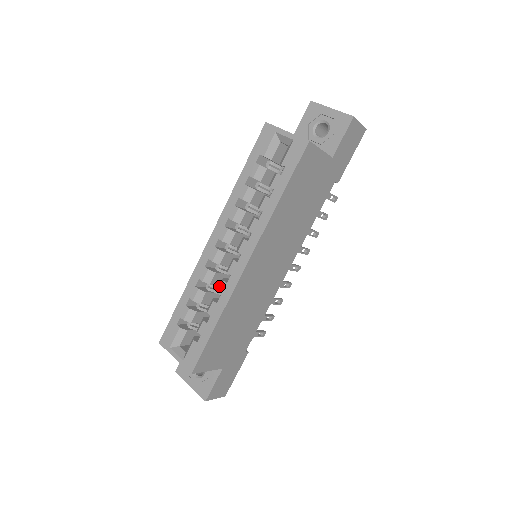
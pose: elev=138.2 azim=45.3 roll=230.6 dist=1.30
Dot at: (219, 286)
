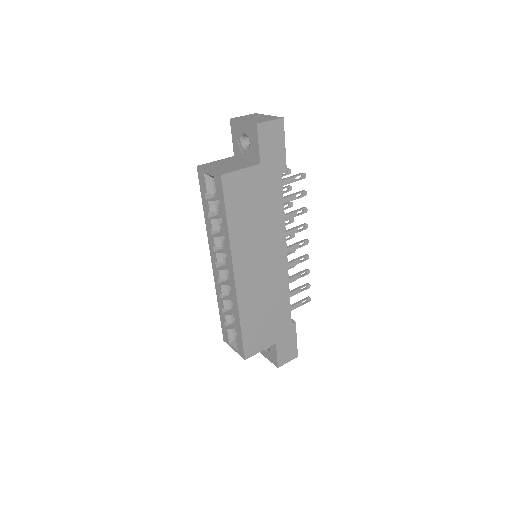
Dot at: (231, 296)
